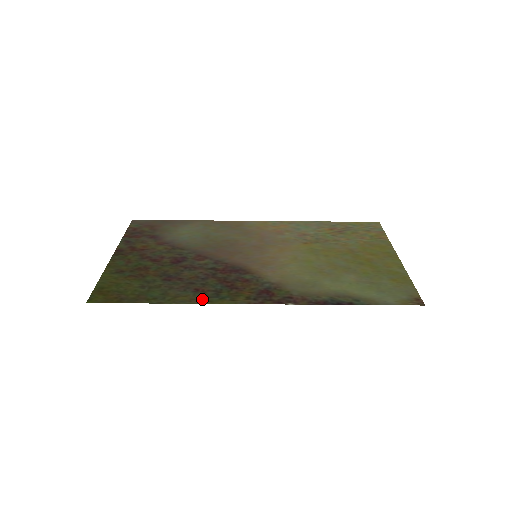
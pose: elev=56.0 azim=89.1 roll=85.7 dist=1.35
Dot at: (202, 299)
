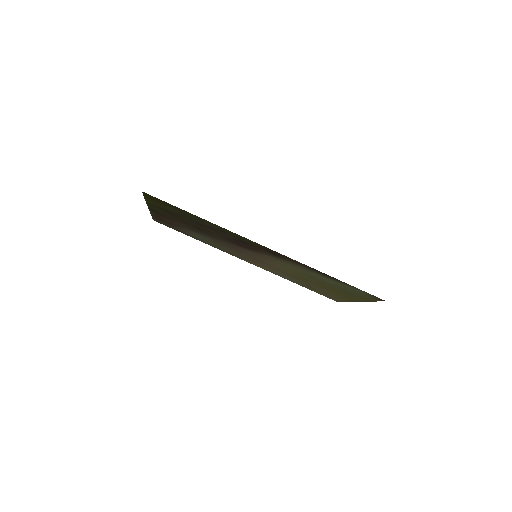
Dot at: (227, 231)
